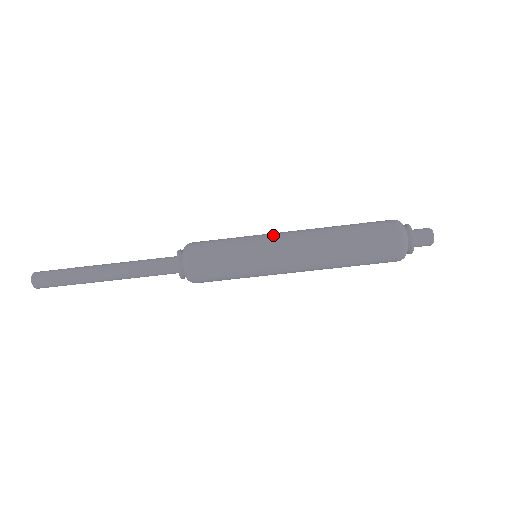
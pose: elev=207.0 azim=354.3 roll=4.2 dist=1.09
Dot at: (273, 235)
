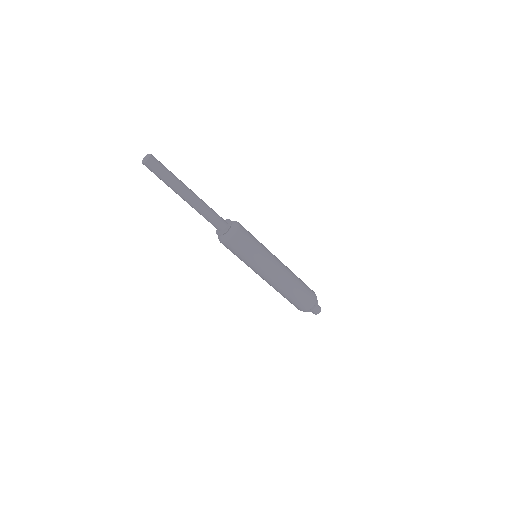
Dot at: (274, 257)
